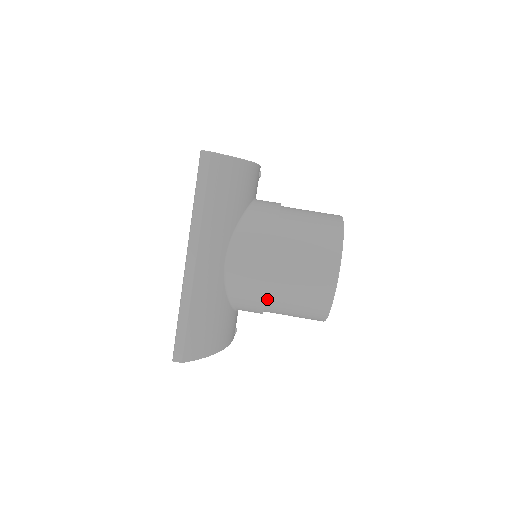
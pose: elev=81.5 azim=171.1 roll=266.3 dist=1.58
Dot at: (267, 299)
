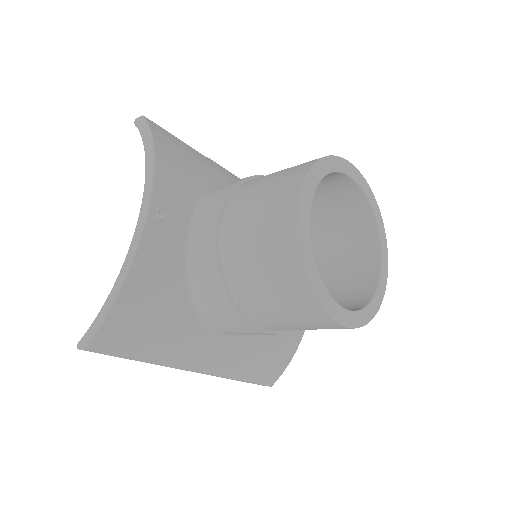
Dot at: occluded
